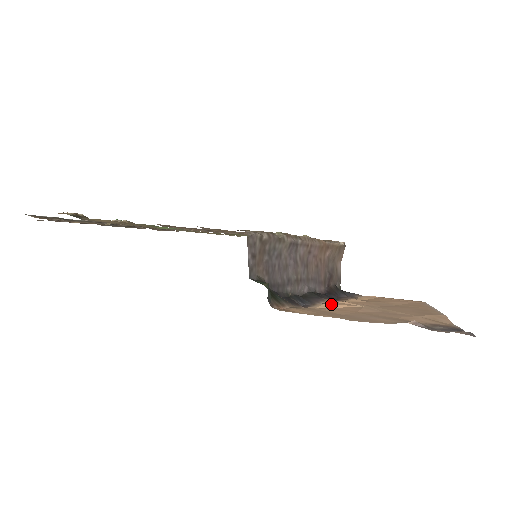
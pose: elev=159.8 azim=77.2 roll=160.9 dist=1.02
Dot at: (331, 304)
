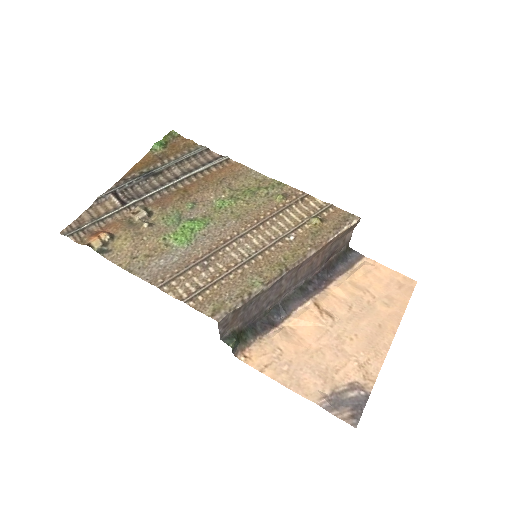
Dot at: (301, 320)
